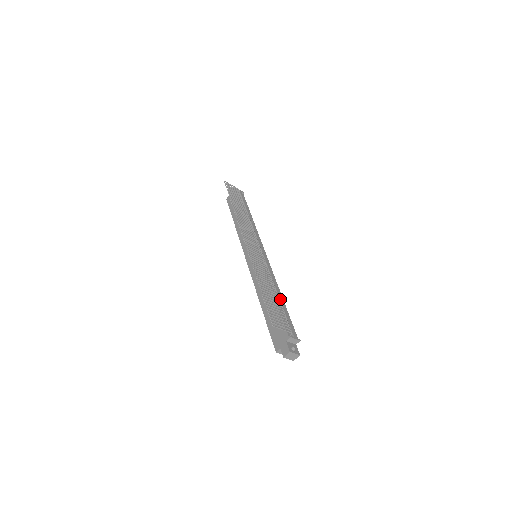
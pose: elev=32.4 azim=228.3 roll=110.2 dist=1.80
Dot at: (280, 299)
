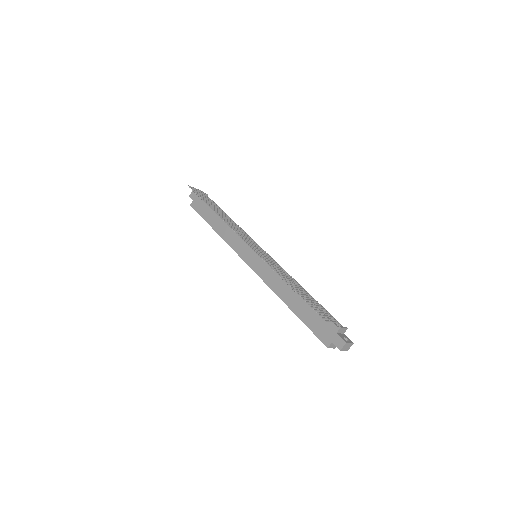
Dot at: occluded
